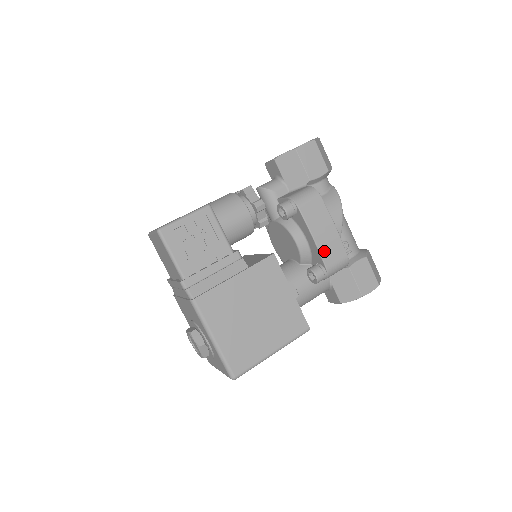
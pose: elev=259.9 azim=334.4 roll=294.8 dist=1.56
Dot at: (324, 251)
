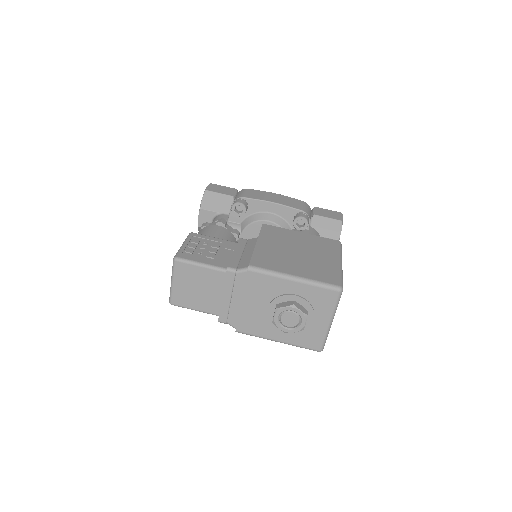
Dot at: (288, 204)
